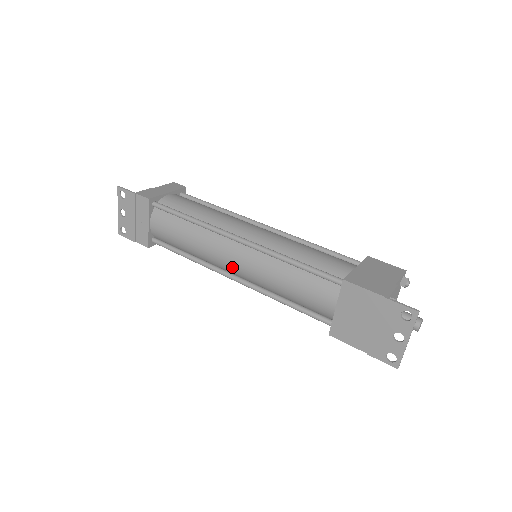
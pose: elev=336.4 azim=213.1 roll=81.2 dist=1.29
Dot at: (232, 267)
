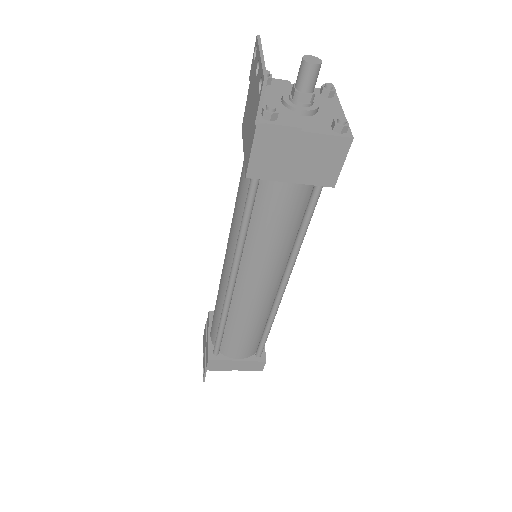
Dot at: (226, 270)
